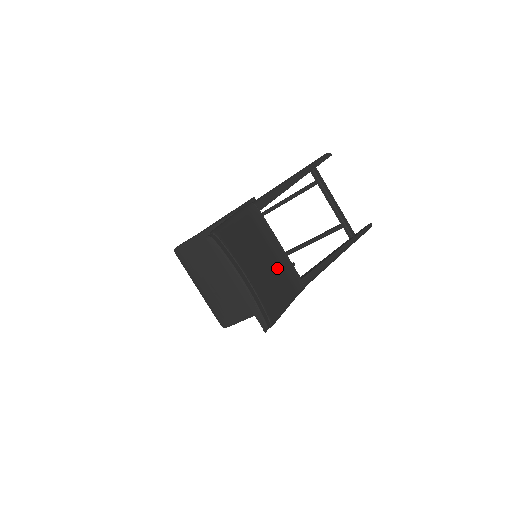
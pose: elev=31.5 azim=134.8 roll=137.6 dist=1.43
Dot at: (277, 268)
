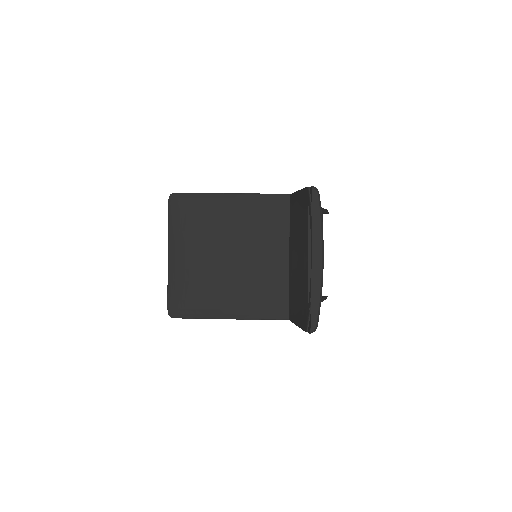
Dot at: occluded
